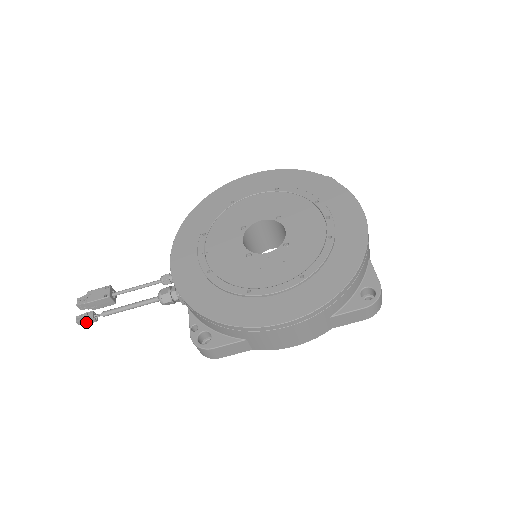
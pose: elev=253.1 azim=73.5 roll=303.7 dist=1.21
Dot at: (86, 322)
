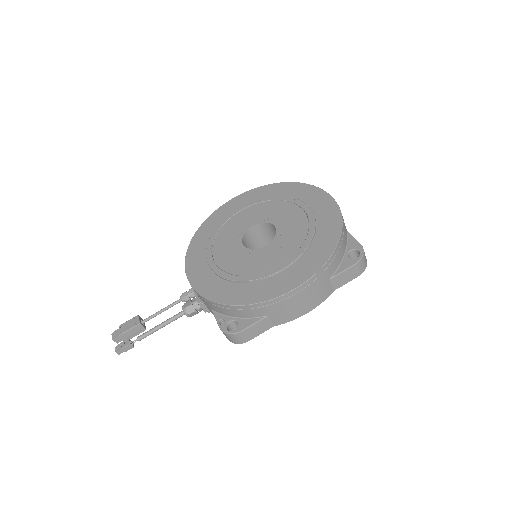
Dot at: (124, 350)
